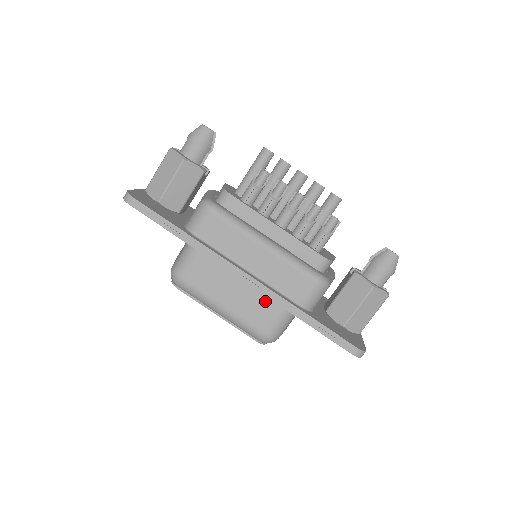
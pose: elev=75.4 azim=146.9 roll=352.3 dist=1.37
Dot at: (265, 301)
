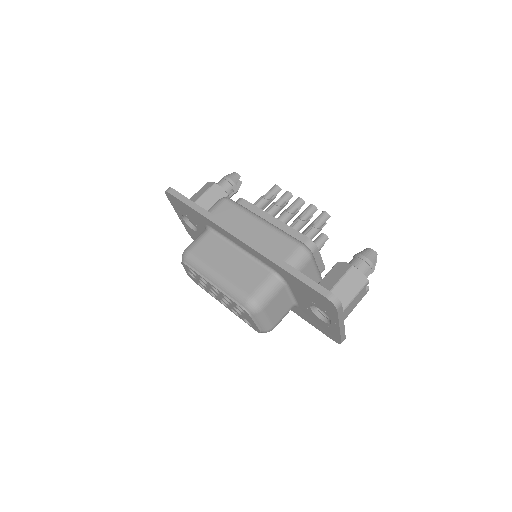
Dot at: (255, 268)
